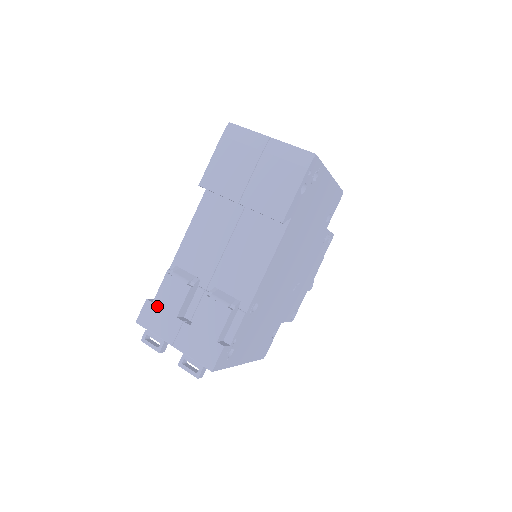
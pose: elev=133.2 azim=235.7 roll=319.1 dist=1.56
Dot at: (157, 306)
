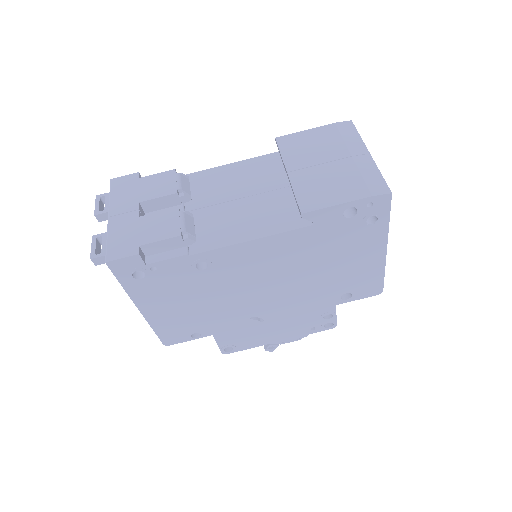
Dot at: (138, 183)
